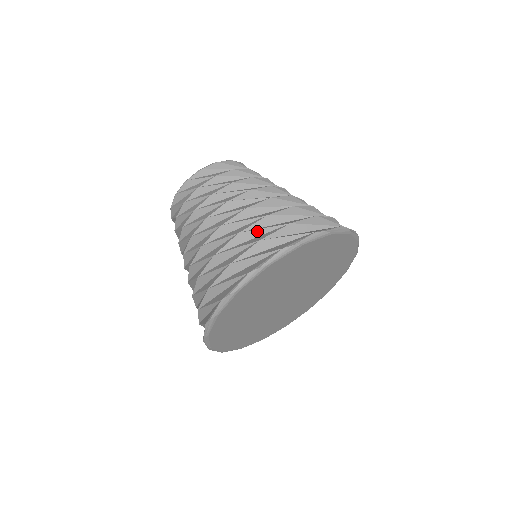
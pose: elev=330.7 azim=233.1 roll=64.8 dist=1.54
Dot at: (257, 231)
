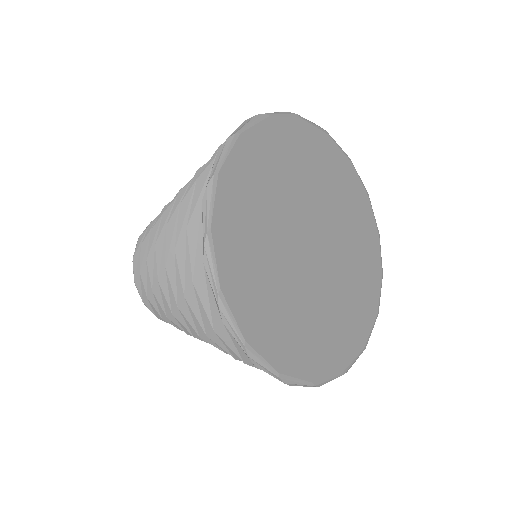
Dot at: occluded
